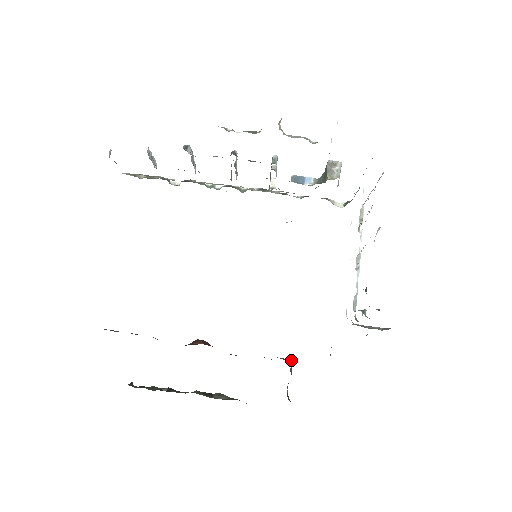
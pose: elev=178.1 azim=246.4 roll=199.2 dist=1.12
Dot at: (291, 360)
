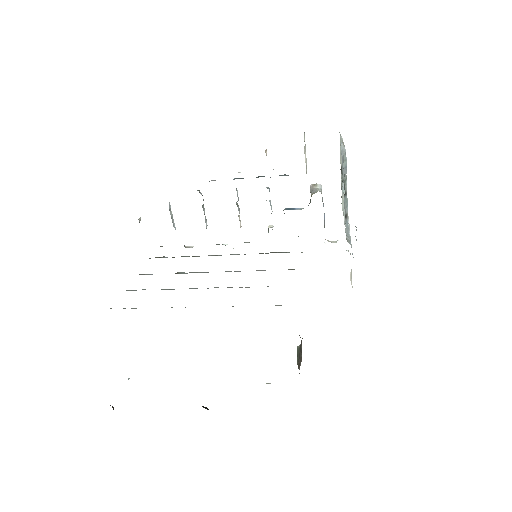
Dot at: (299, 335)
